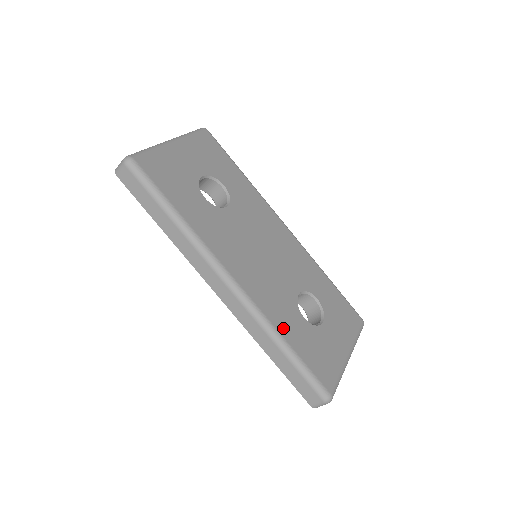
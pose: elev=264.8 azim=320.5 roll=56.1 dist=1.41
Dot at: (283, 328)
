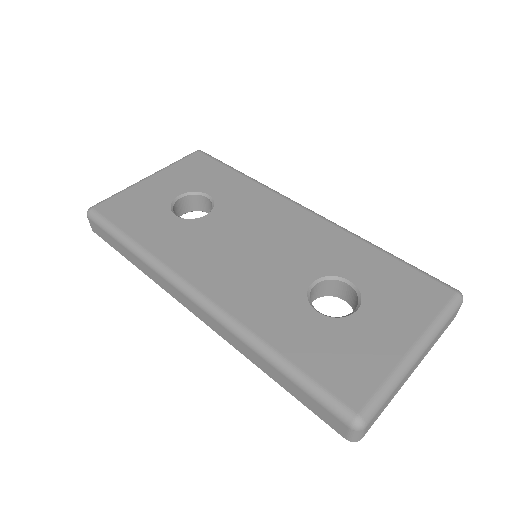
Dot at: (270, 332)
